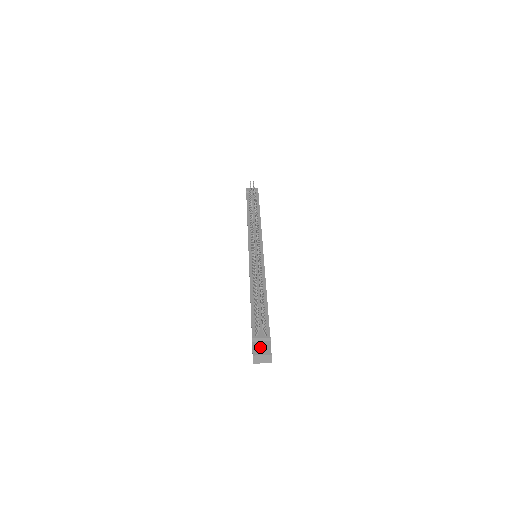
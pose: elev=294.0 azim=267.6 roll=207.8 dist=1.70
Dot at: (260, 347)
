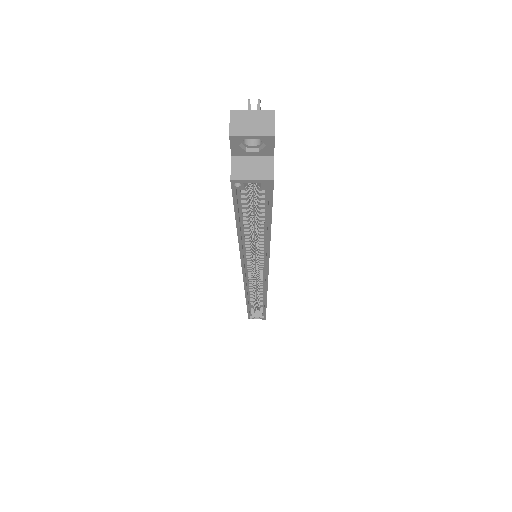
Dot at: occluded
